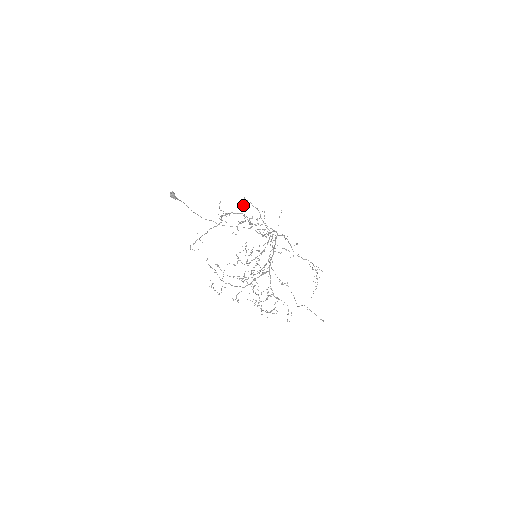
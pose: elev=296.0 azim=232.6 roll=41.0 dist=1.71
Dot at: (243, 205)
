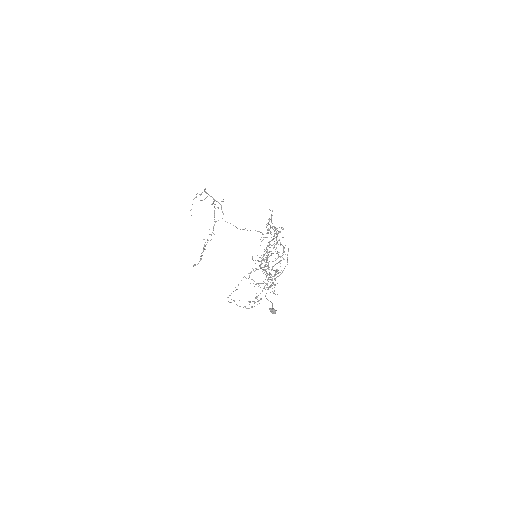
Dot at: (223, 213)
